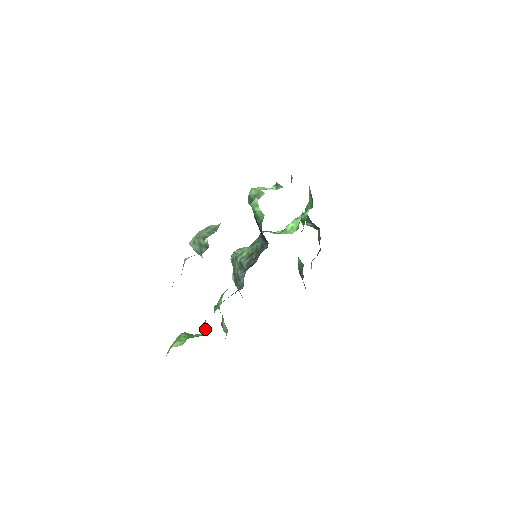
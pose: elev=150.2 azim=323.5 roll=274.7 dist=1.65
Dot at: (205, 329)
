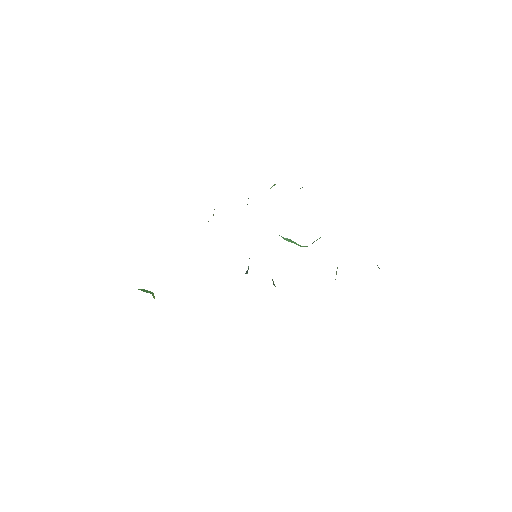
Dot at: occluded
